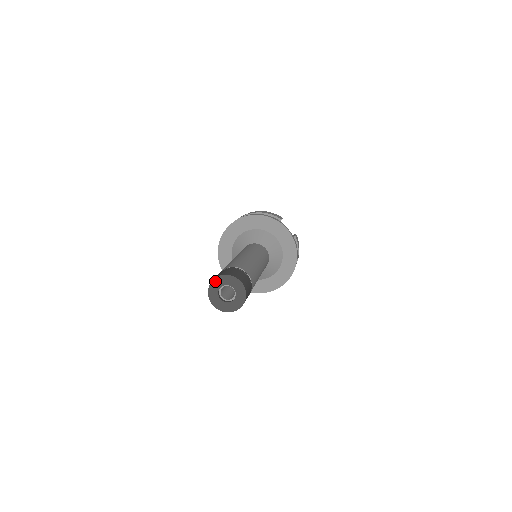
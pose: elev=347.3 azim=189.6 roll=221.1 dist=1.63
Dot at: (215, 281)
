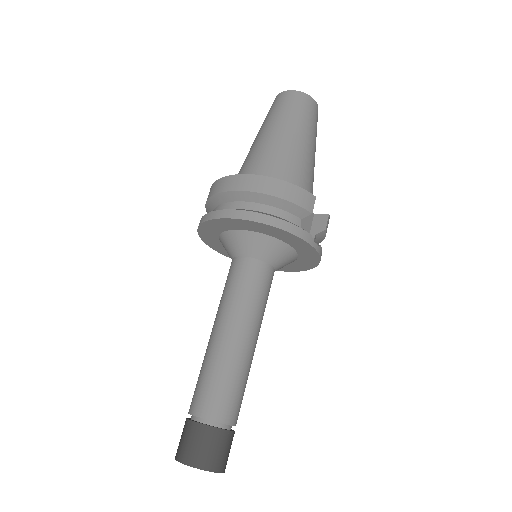
Dot at: (185, 464)
